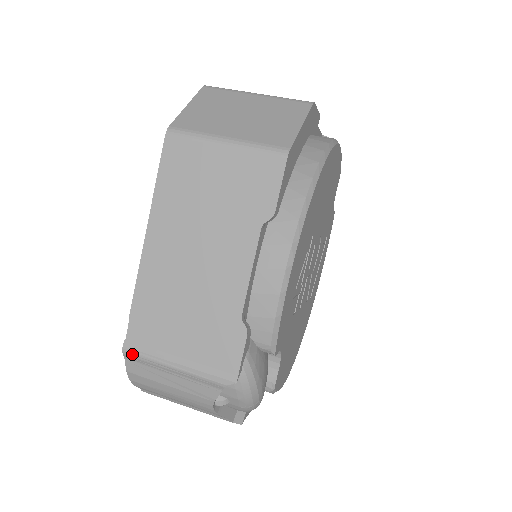
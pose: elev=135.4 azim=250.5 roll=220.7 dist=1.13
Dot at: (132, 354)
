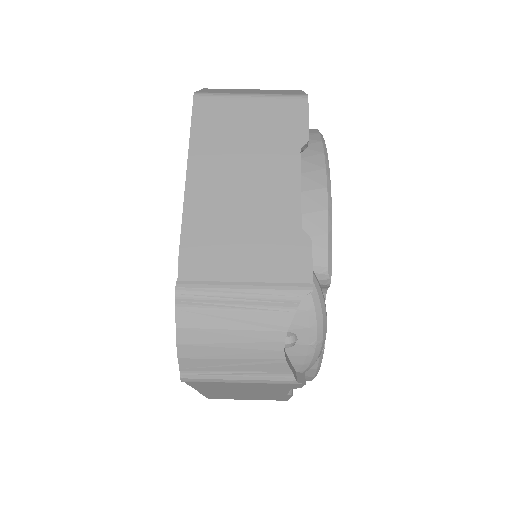
Dot at: (188, 294)
